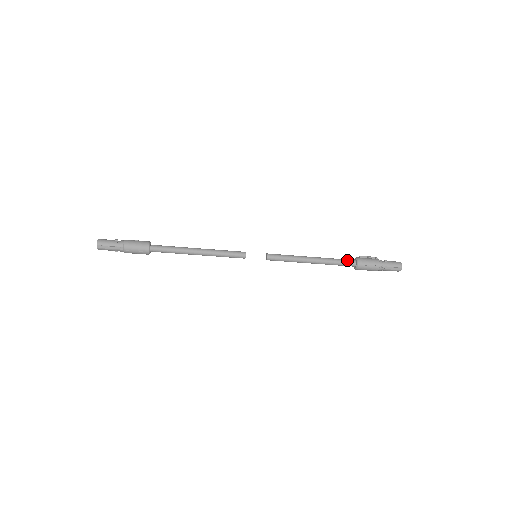
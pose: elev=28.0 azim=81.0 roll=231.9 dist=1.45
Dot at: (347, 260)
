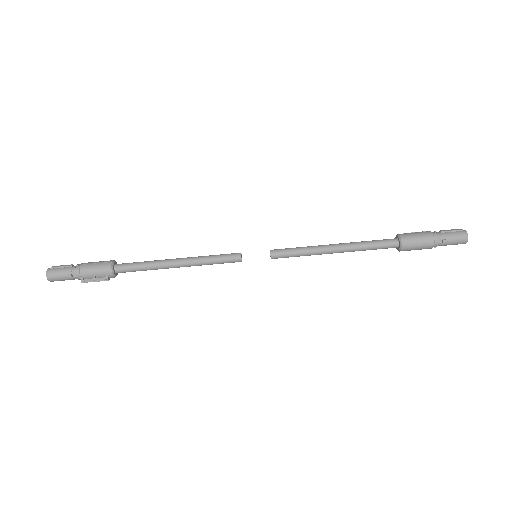
Dot at: (383, 241)
